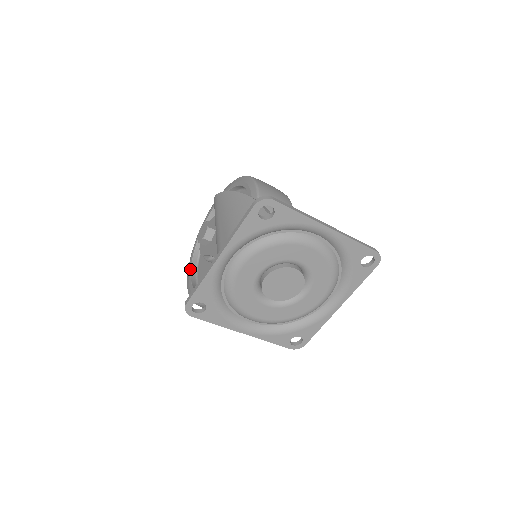
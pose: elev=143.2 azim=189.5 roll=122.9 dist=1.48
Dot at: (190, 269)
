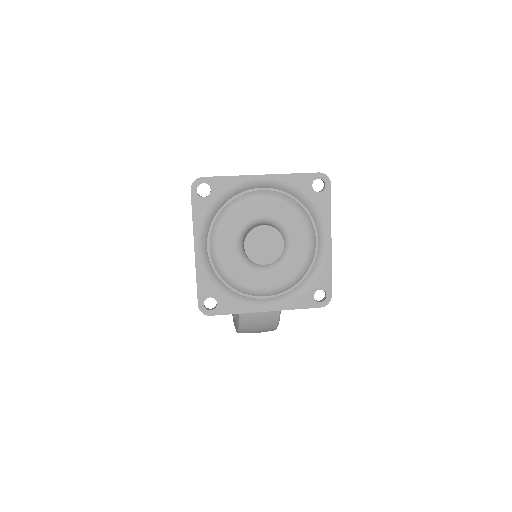
Dot at: (232, 315)
